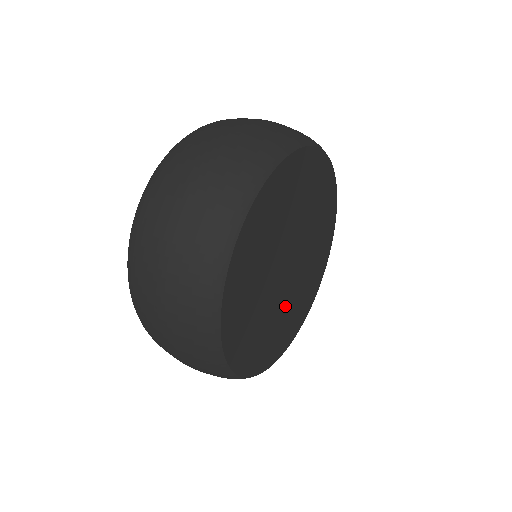
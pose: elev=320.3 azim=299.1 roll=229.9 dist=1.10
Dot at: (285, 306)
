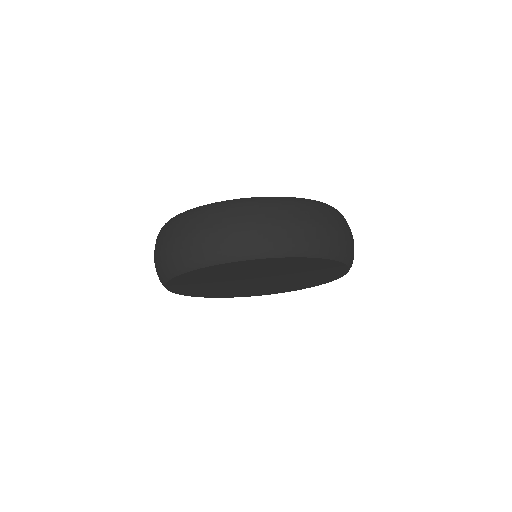
Dot at: (273, 285)
